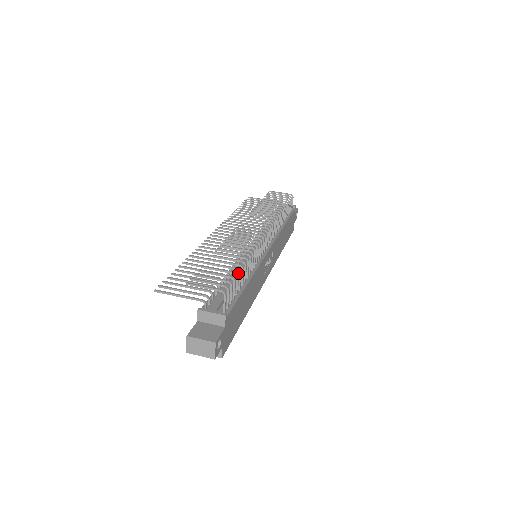
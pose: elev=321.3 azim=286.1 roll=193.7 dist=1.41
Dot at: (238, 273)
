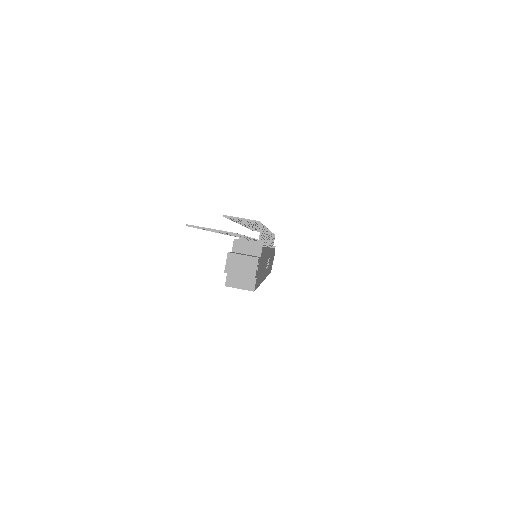
Dot at: occluded
